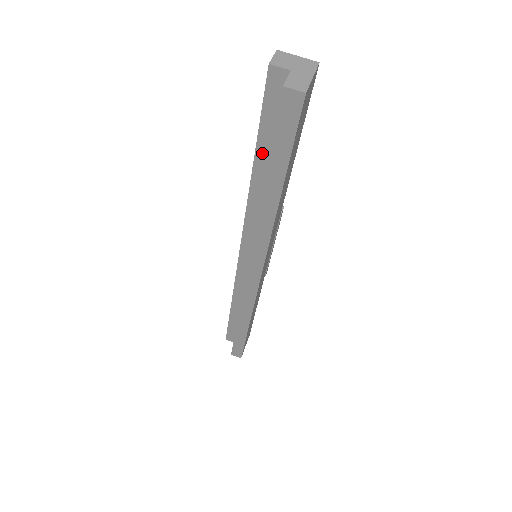
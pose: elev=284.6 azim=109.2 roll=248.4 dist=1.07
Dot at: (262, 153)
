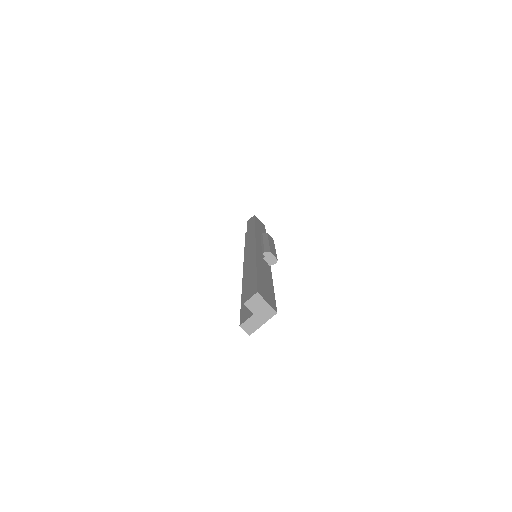
Dot at: occluded
